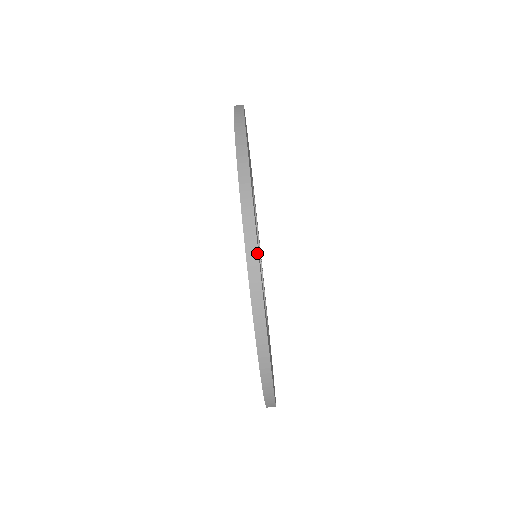
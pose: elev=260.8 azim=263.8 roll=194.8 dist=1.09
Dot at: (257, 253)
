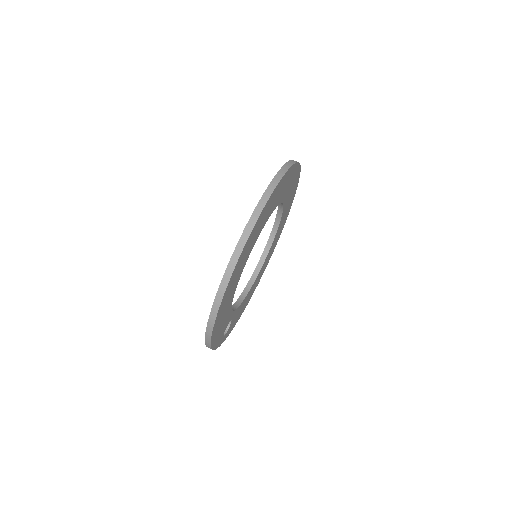
Dot at: (298, 162)
